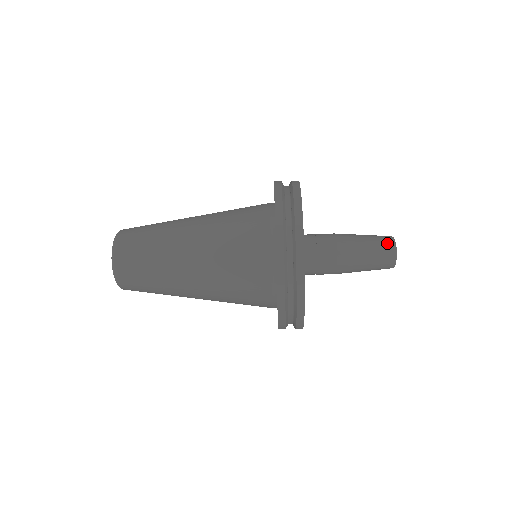
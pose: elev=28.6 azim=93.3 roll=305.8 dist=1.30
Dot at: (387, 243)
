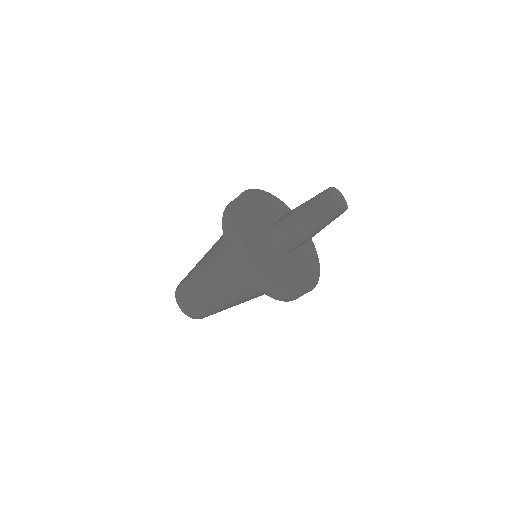
Dot at: (325, 200)
